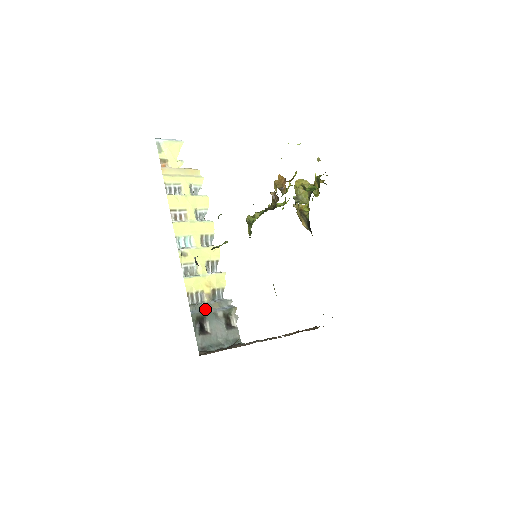
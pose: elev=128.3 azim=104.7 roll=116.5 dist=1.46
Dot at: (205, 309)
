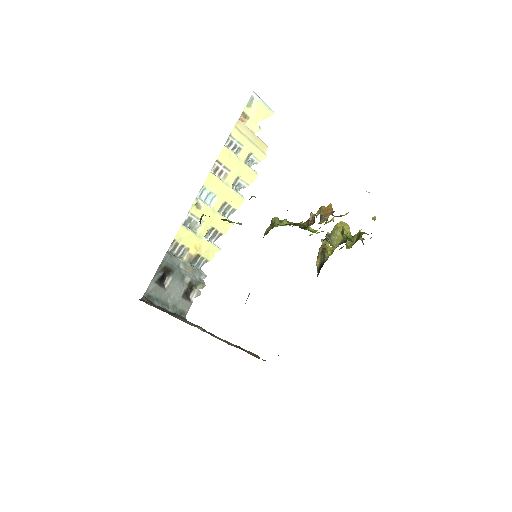
Dot at: (178, 265)
